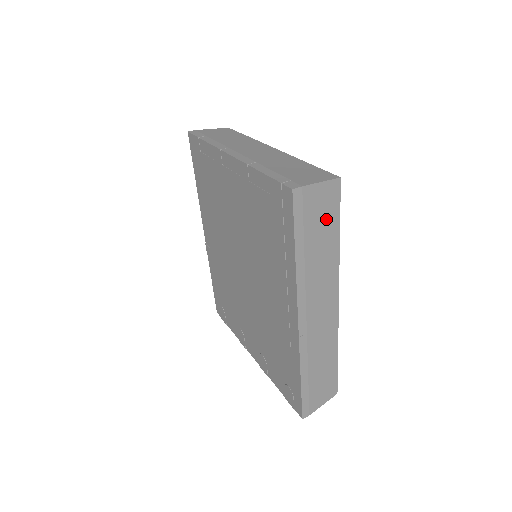
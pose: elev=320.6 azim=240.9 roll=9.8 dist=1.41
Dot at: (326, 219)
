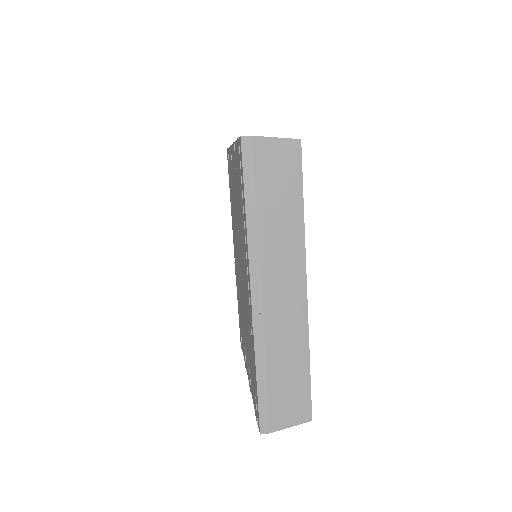
Dot at: (284, 181)
